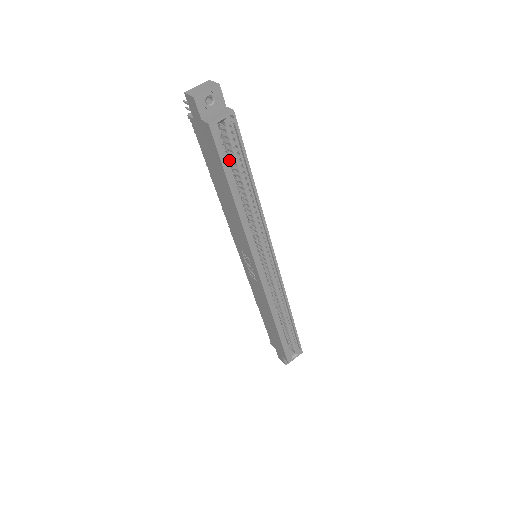
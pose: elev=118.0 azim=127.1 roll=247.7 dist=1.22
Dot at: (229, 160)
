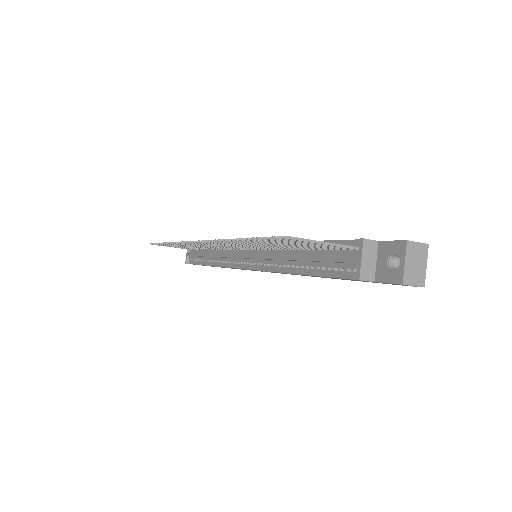
Dot at: occluded
